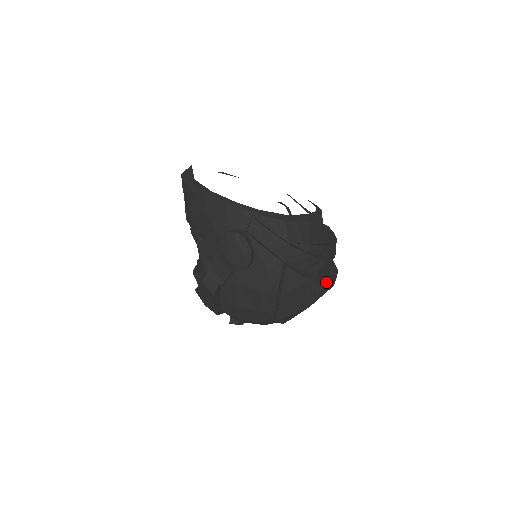
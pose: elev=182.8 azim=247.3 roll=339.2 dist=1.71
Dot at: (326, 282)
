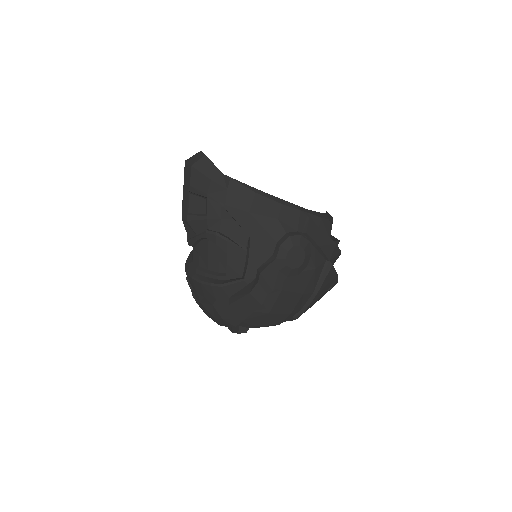
Dot at: occluded
